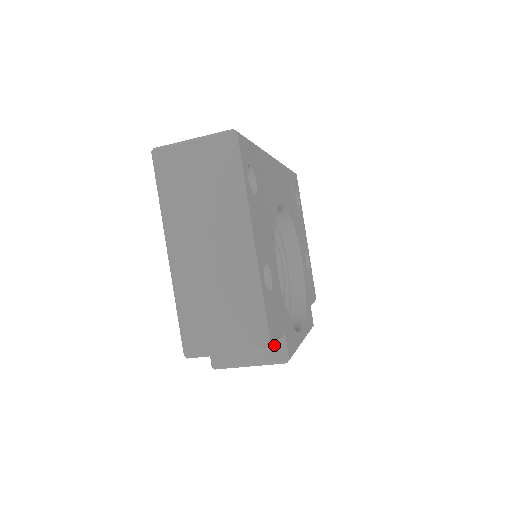
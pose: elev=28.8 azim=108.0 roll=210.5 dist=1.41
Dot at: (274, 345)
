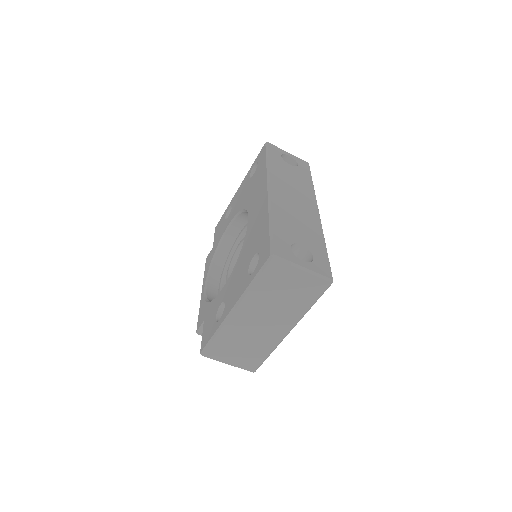
Dot at: occluded
